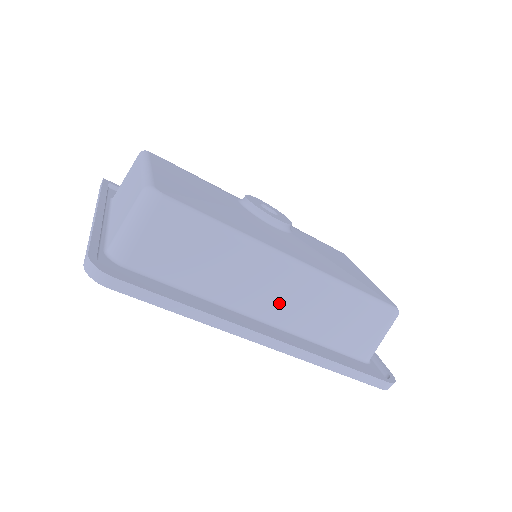
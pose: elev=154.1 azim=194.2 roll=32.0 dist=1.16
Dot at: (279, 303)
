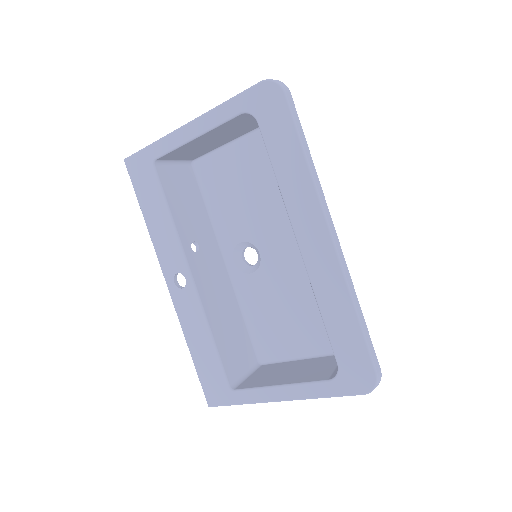
Dot at: occluded
